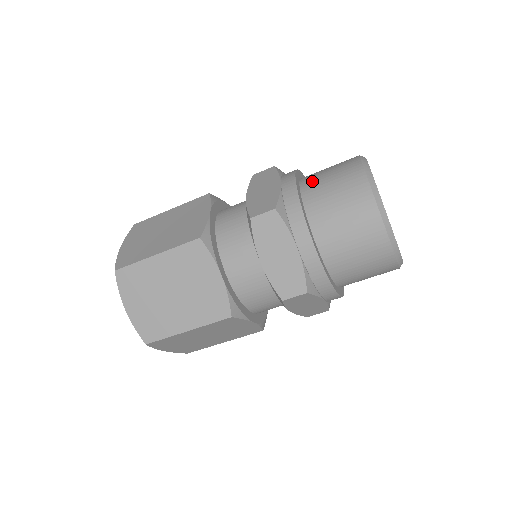
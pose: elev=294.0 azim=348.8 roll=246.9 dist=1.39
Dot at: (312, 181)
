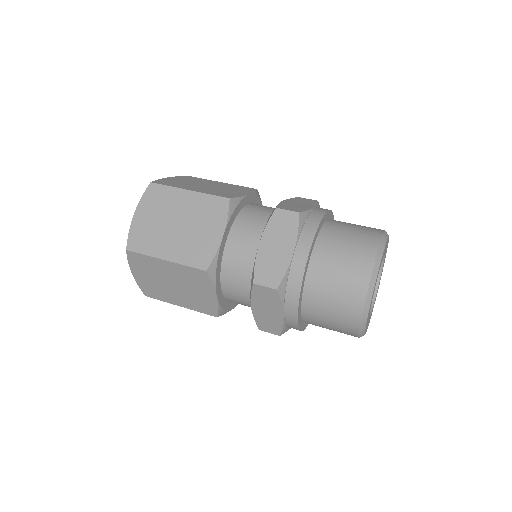
Dot at: (323, 260)
